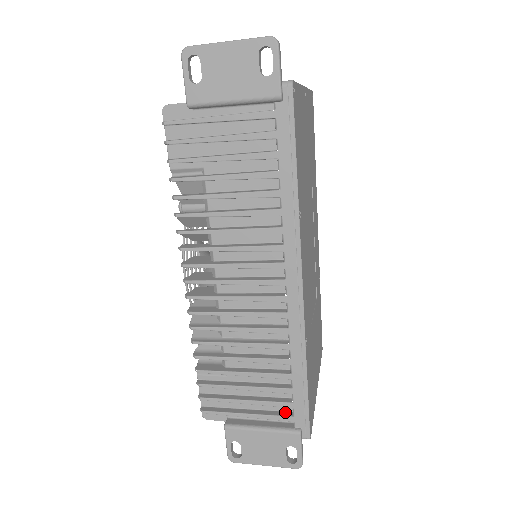
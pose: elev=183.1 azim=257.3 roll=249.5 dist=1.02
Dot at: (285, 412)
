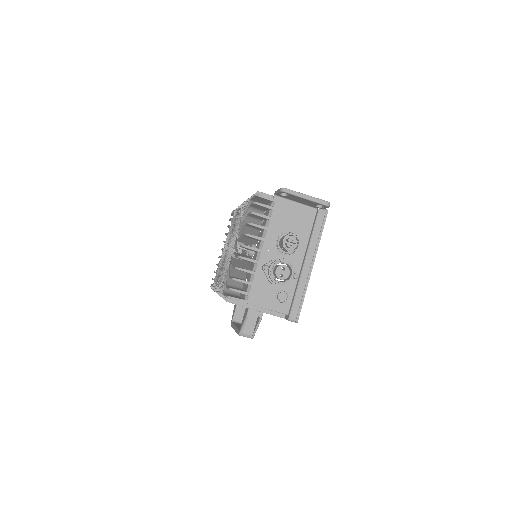
Dot at: occluded
